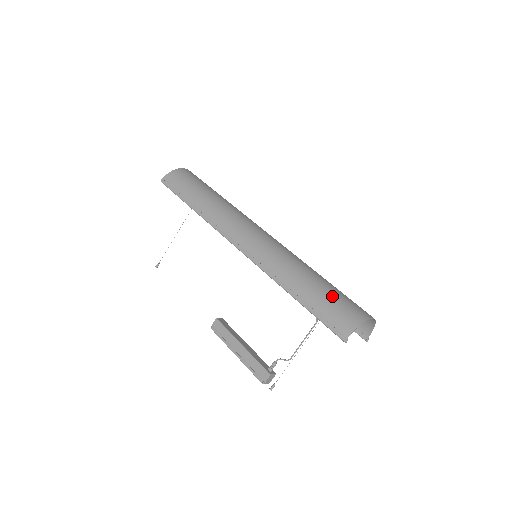
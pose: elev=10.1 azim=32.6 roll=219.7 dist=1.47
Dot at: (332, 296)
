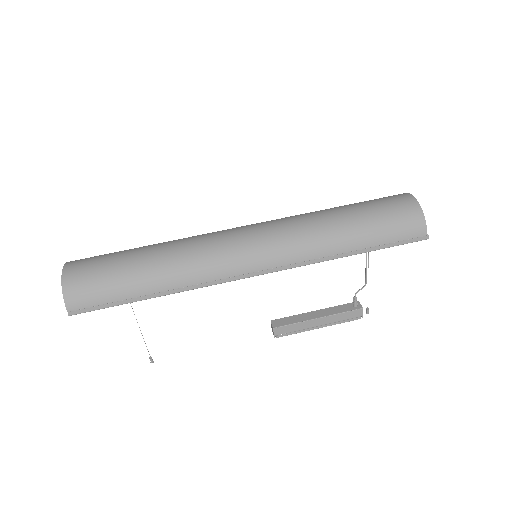
Dot at: (379, 219)
